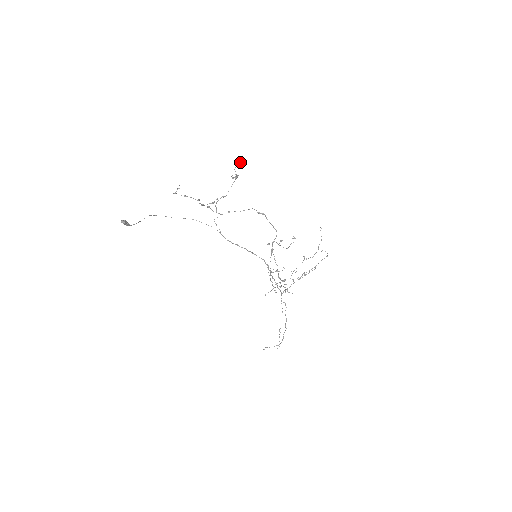
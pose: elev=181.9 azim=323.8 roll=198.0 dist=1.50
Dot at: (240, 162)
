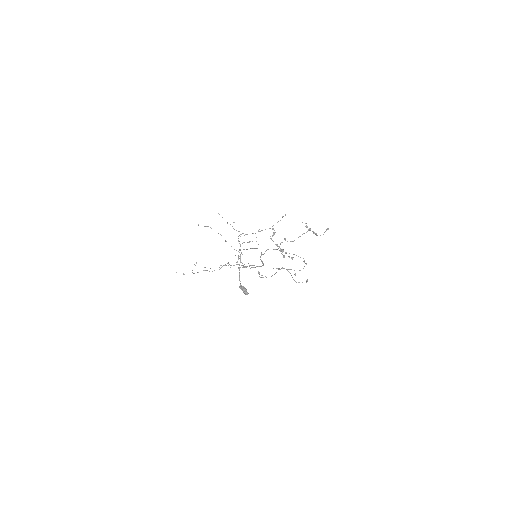
Dot at: occluded
